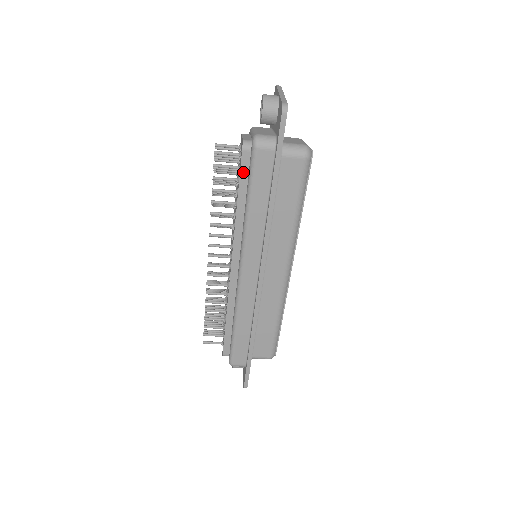
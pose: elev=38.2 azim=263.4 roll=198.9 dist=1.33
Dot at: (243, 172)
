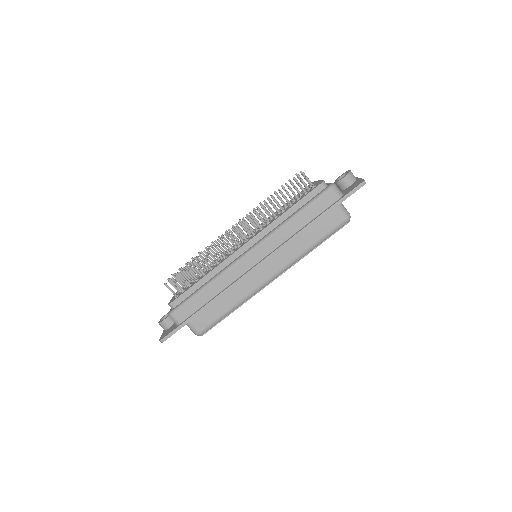
Dot at: (309, 196)
